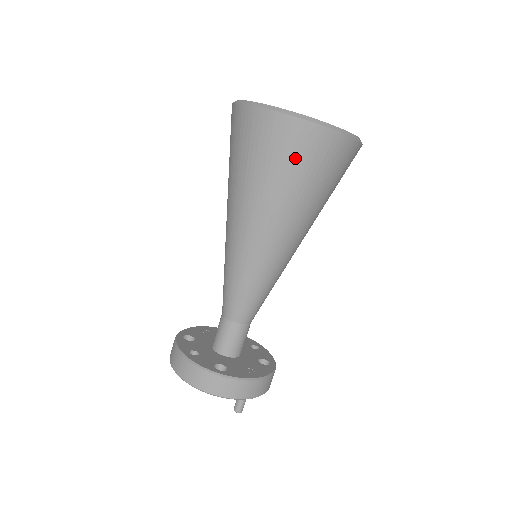
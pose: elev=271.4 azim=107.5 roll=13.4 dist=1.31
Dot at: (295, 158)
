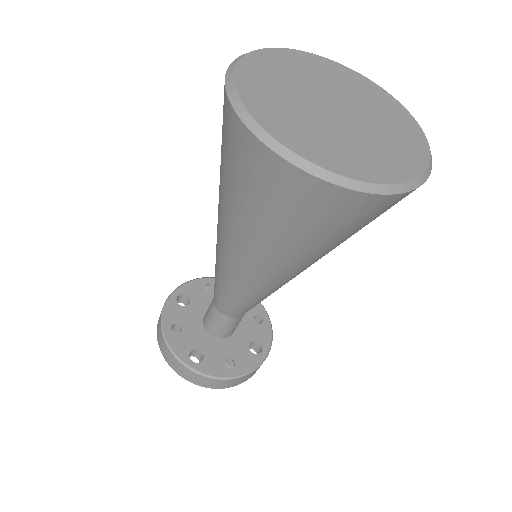
Dot at: (285, 208)
